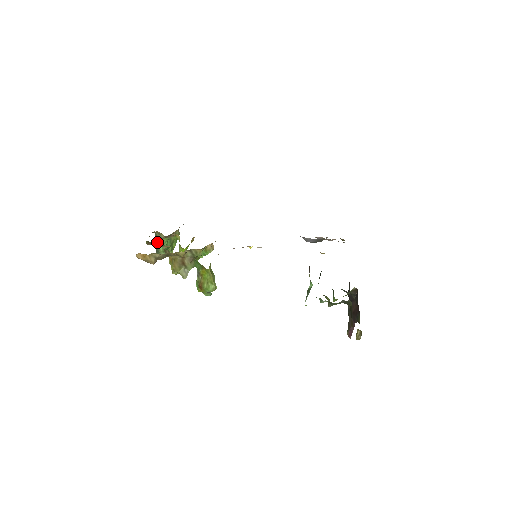
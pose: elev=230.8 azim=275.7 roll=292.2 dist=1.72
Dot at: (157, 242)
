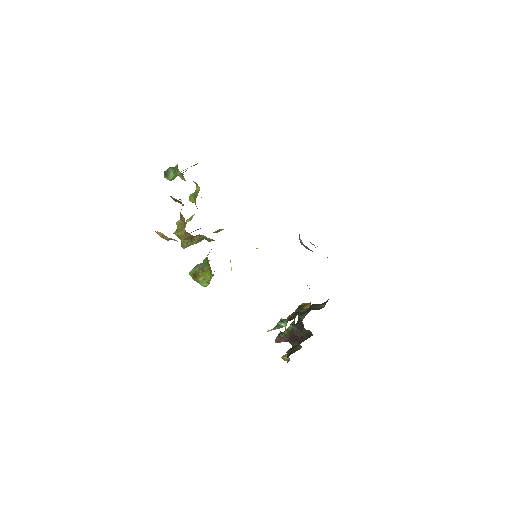
Dot at: (178, 200)
